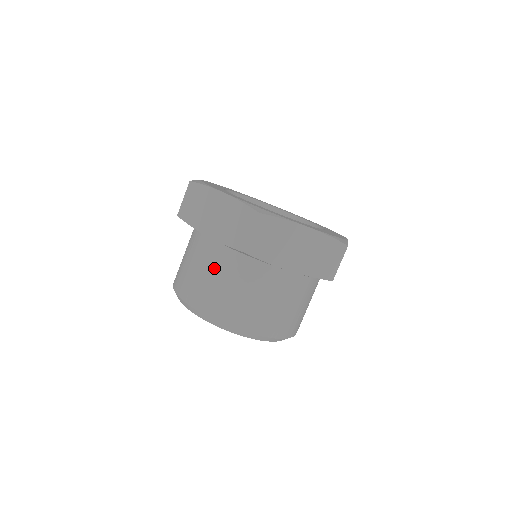
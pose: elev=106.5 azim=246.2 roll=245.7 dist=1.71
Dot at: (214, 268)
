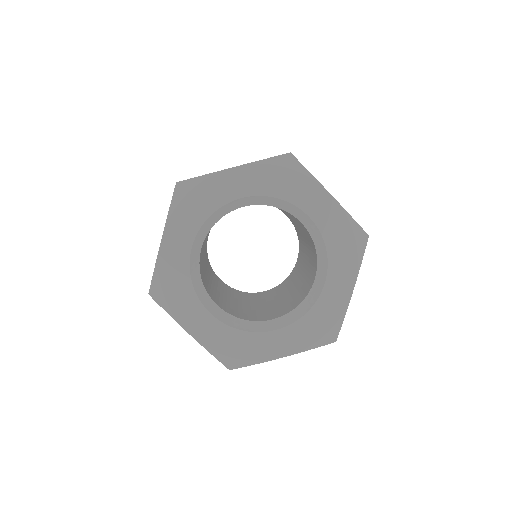
Dot at: occluded
